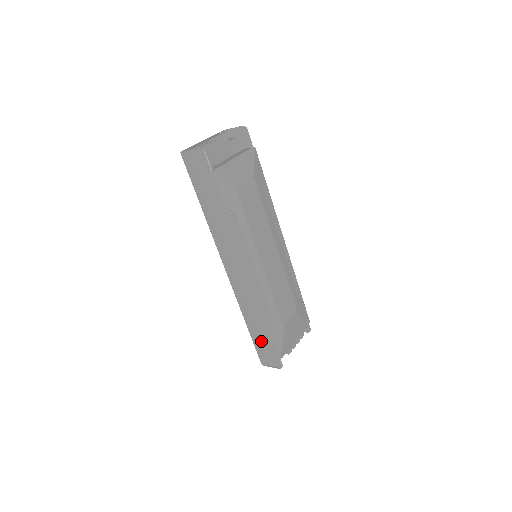
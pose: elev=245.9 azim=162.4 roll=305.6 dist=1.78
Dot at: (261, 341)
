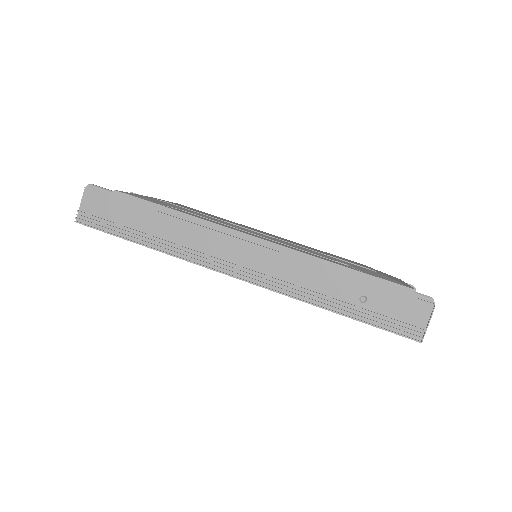
Dot at: (373, 308)
